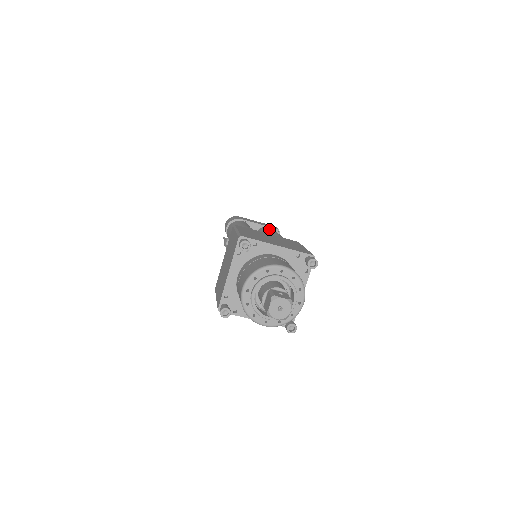
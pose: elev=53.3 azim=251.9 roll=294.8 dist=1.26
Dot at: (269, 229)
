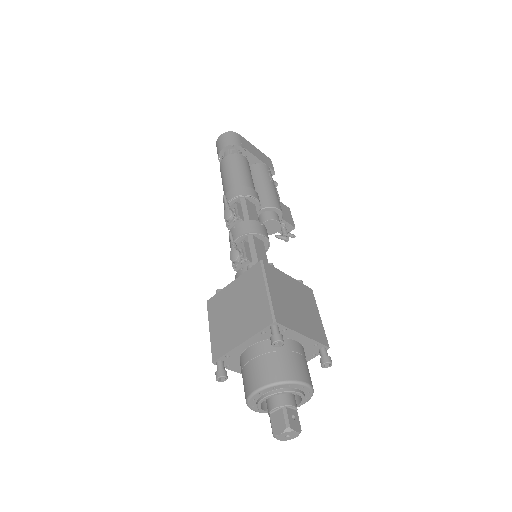
Dot at: (268, 176)
